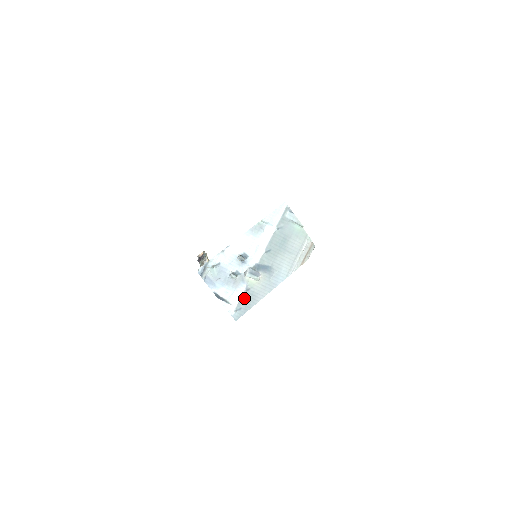
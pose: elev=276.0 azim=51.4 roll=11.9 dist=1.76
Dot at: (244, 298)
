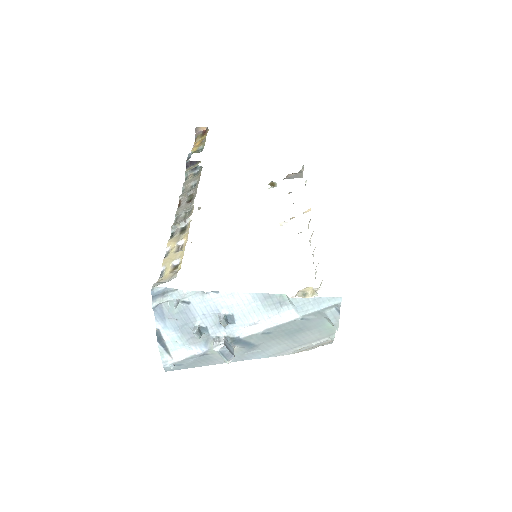
Dot at: (194, 358)
